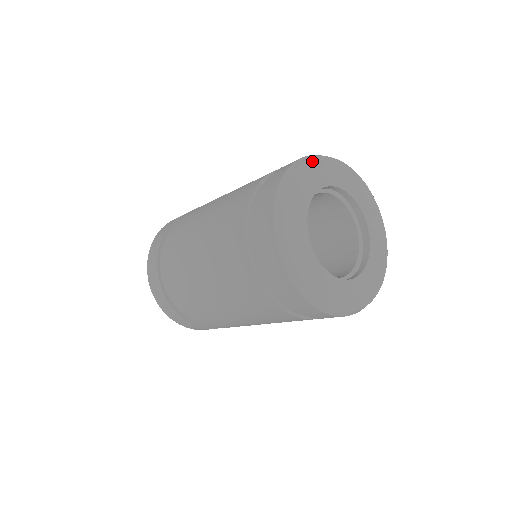
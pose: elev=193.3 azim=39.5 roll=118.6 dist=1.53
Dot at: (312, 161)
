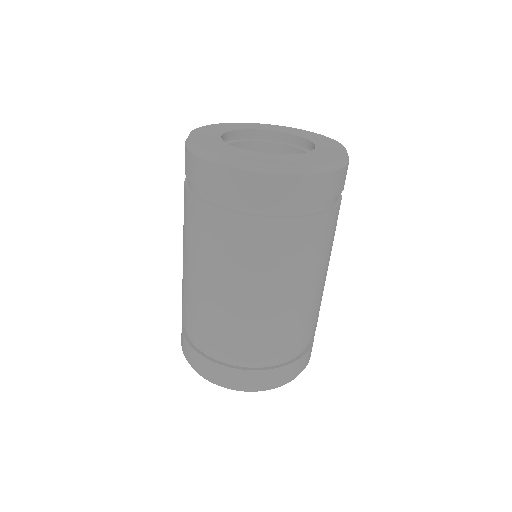
Dot at: (284, 127)
